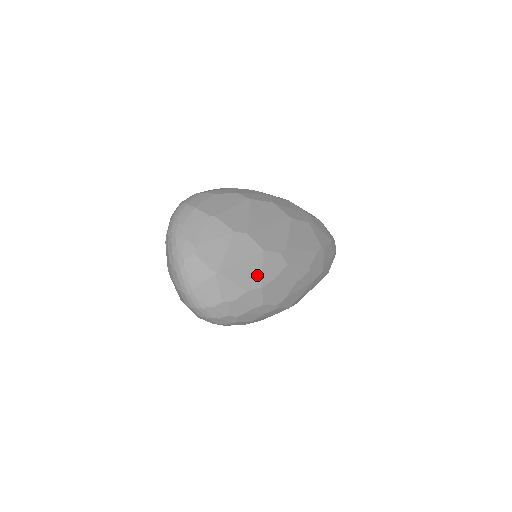
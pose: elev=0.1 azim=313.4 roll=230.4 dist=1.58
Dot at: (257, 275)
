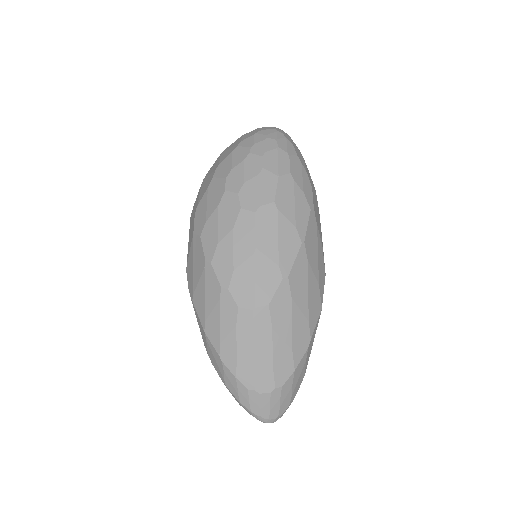
Dot at: occluded
